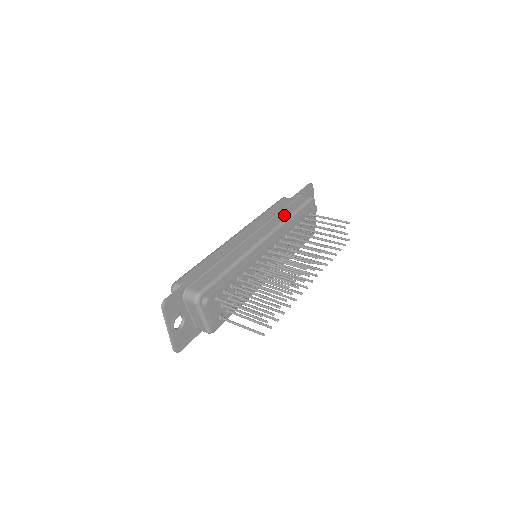
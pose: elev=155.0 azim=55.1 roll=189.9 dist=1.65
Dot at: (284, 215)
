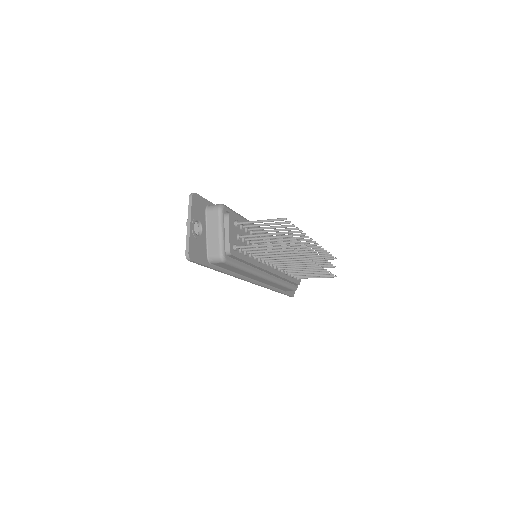
Dot at: occluded
